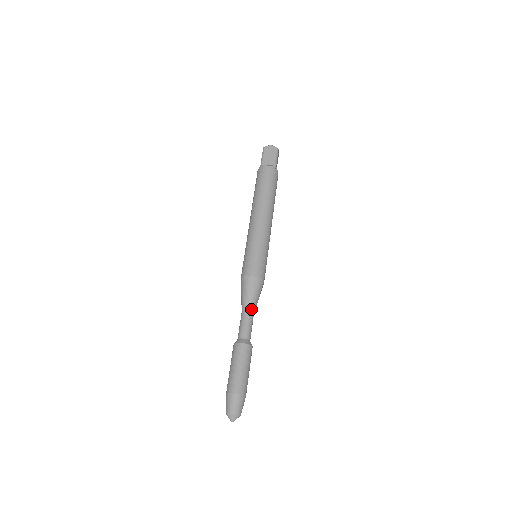
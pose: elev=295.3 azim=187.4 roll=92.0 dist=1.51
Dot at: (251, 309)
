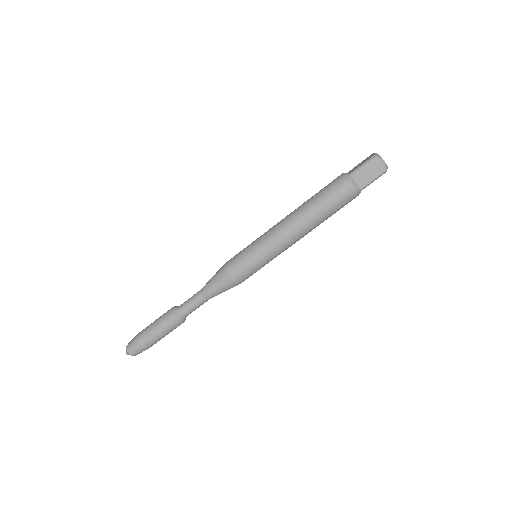
Dot at: (208, 298)
